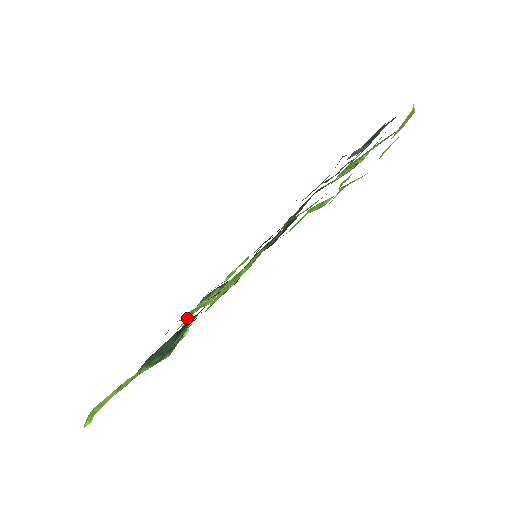
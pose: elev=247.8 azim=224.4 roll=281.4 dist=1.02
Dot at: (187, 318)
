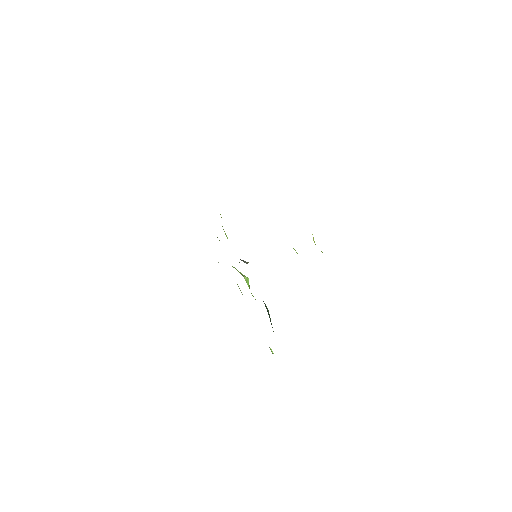
Dot at: occluded
